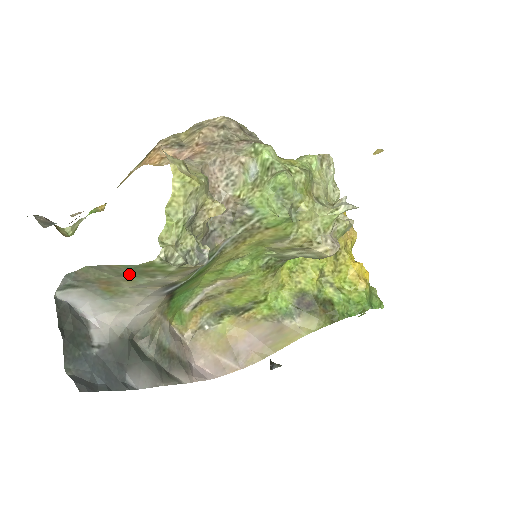
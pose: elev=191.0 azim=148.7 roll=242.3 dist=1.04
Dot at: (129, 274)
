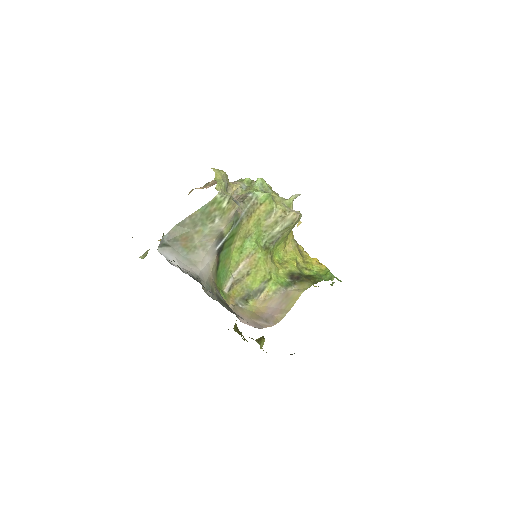
Dot at: (200, 222)
